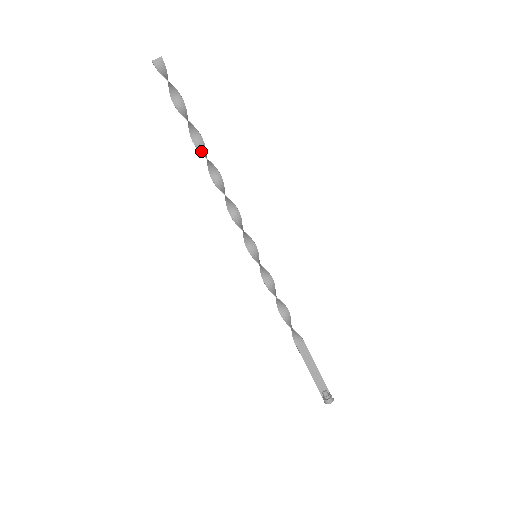
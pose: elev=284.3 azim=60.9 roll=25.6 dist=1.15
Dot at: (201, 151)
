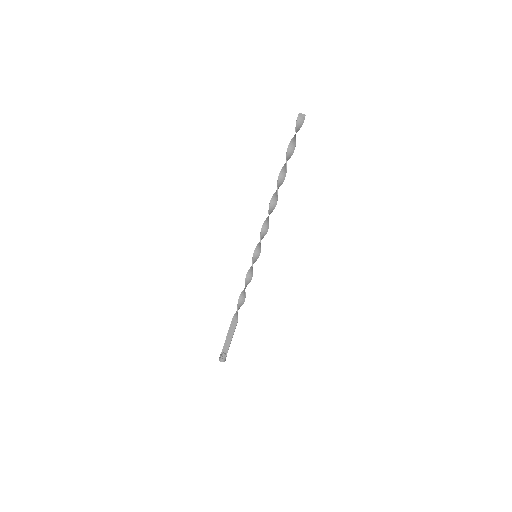
Dot at: (279, 179)
